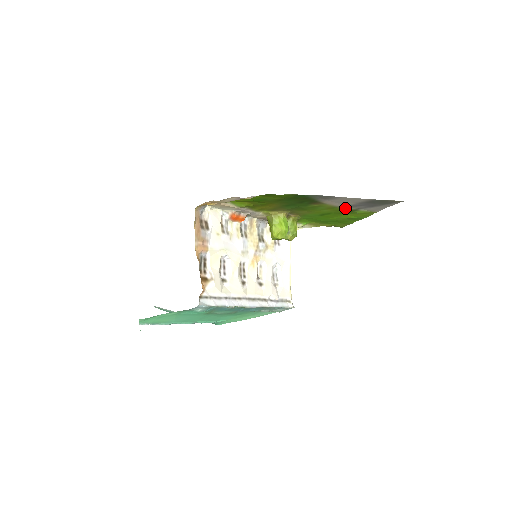
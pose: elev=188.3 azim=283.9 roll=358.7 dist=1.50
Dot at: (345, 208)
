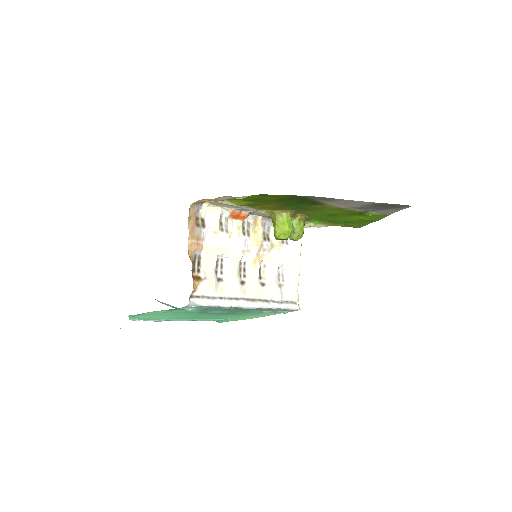
Dot at: (352, 210)
